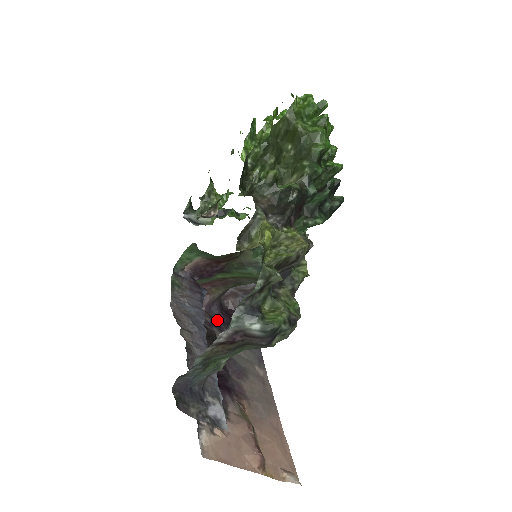
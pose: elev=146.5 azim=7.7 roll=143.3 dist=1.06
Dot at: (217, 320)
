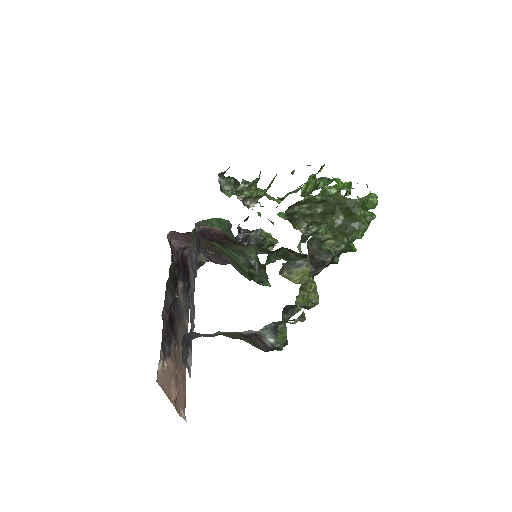
Dot at: occluded
